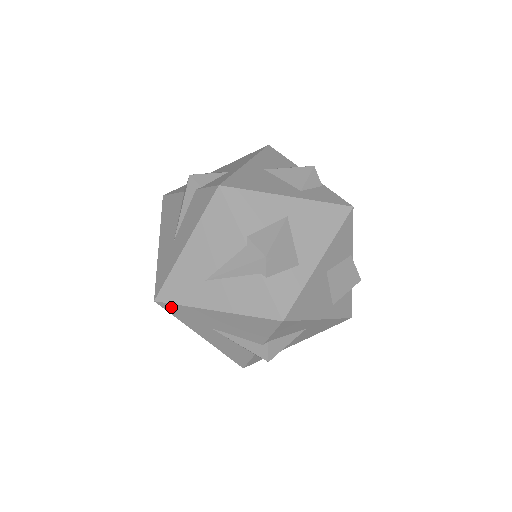
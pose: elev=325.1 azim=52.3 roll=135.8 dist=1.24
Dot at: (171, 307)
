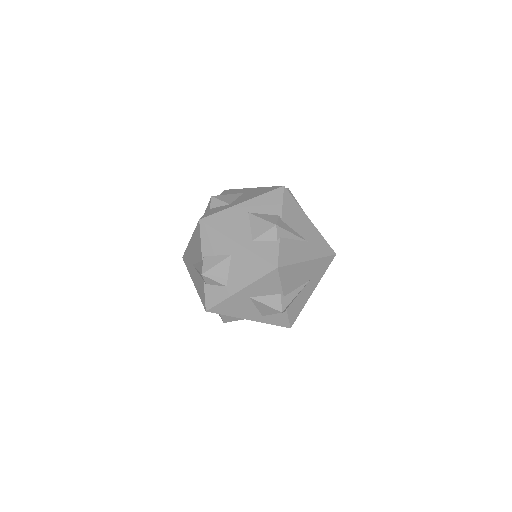
Dot at: (185, 257)
